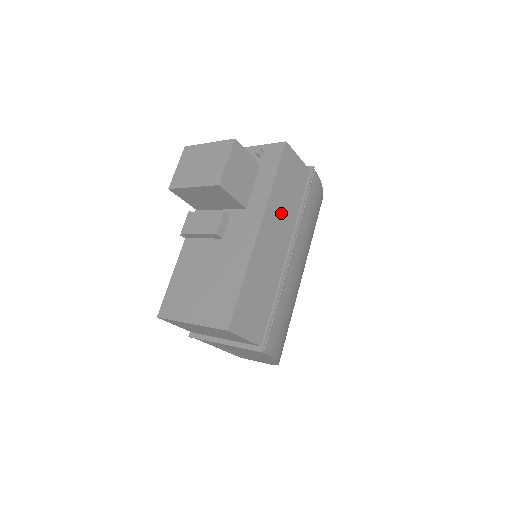
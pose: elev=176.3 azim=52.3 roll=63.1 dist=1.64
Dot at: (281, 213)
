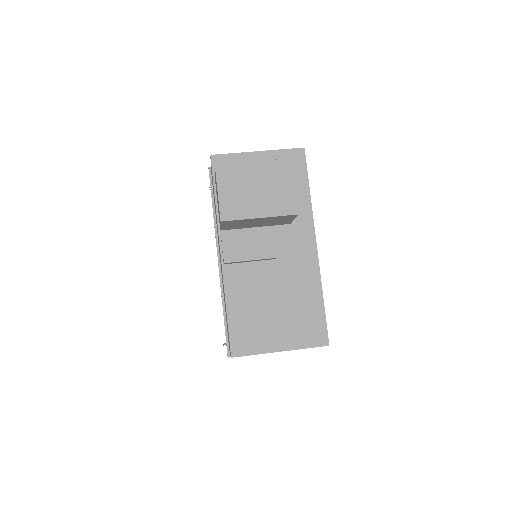
Dot at: occluded
